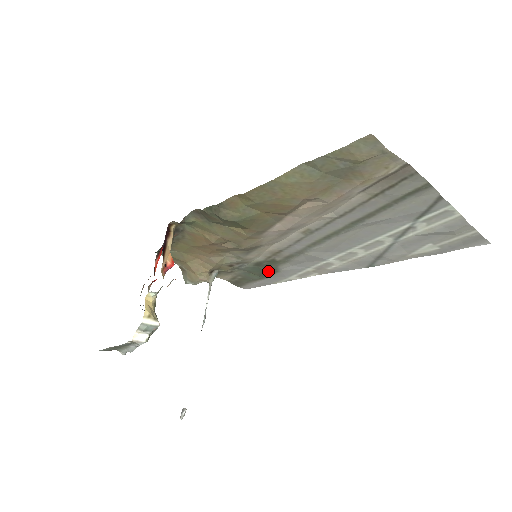
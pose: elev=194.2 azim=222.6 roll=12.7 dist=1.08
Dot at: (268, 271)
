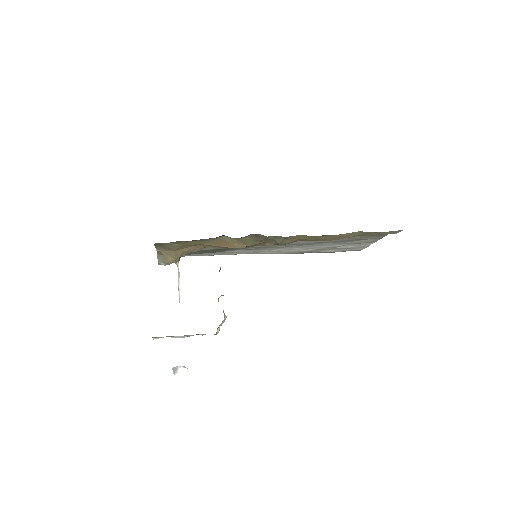
Dot at: occluded
